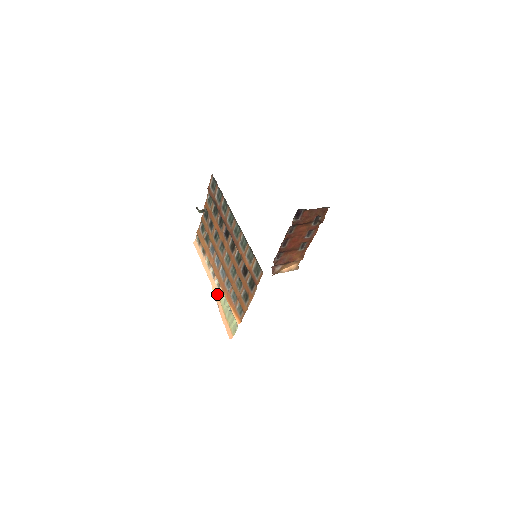
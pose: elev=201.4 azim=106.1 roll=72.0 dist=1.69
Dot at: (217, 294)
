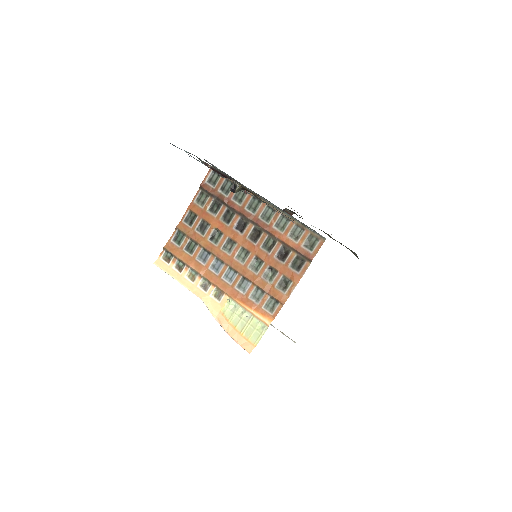
Dot at: (216, 307)
